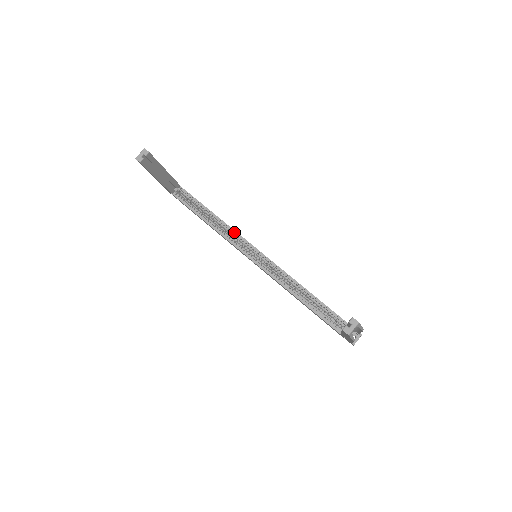
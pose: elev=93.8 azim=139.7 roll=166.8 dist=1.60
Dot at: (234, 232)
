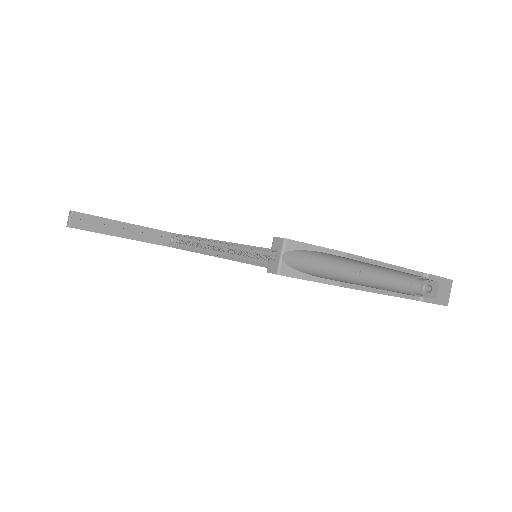
Dot at: (228, 244)
